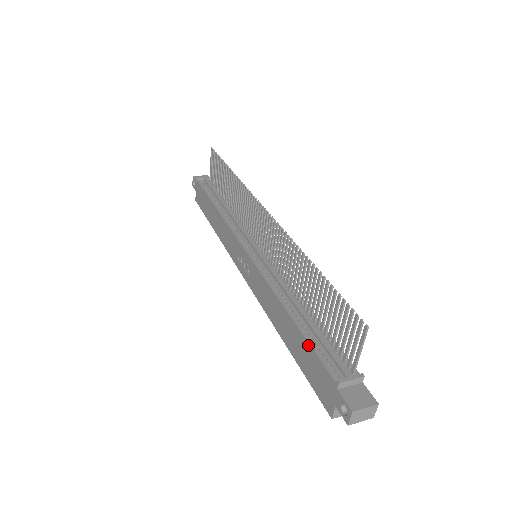
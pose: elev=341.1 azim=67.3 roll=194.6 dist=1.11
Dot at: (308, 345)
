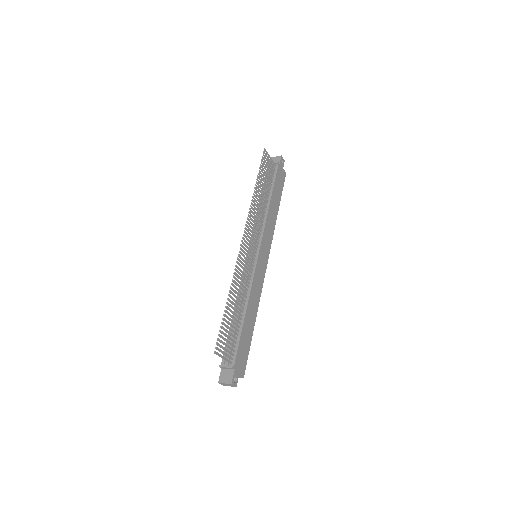
Dot at: occluded
